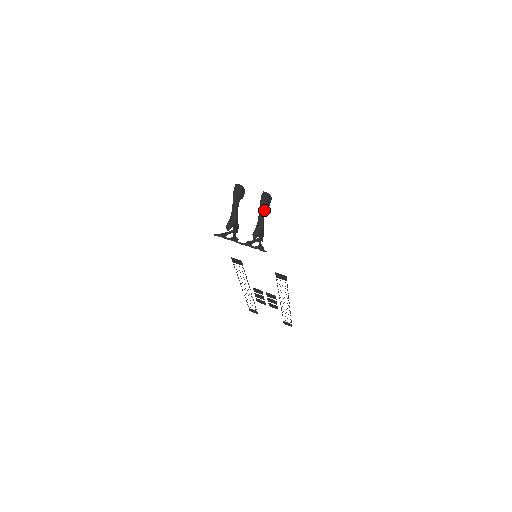
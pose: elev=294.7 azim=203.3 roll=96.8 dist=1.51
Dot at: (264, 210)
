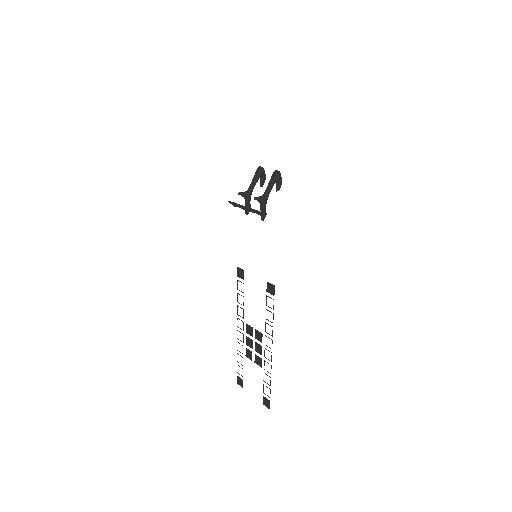
Dot at: (272, 183)
